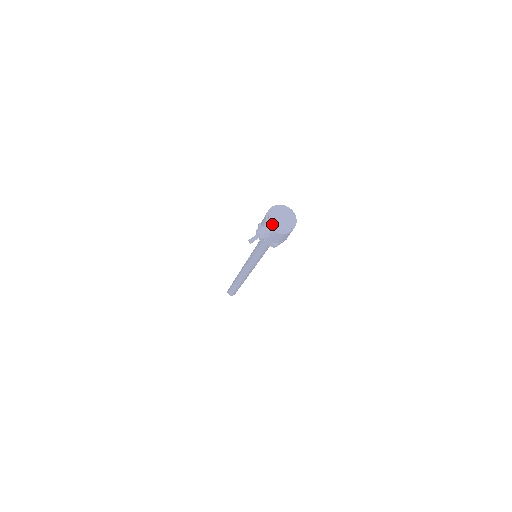
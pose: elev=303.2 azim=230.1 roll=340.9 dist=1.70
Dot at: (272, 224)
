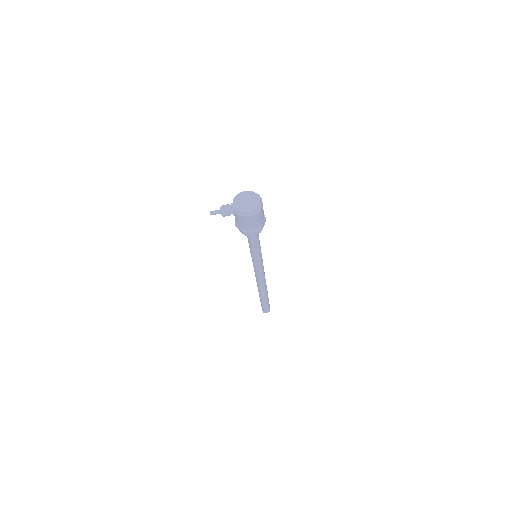
Dot at: (234, 204)
